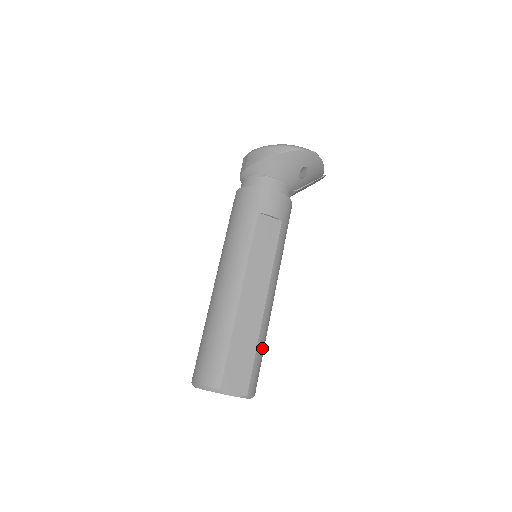
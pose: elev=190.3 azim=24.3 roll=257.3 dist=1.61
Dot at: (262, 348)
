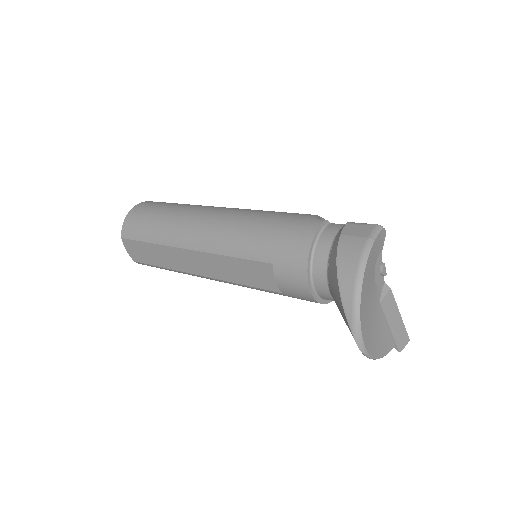
Dot at: occluded
